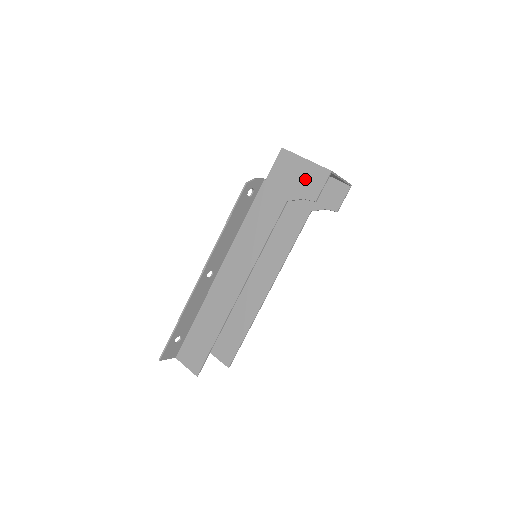
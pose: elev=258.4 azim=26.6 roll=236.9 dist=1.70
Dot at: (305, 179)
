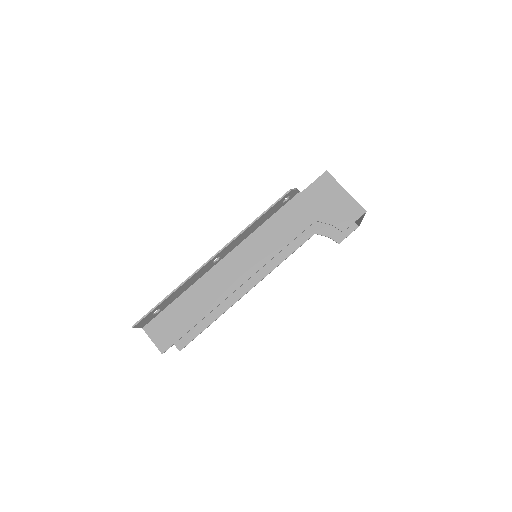
Dot at: (340, 208)
